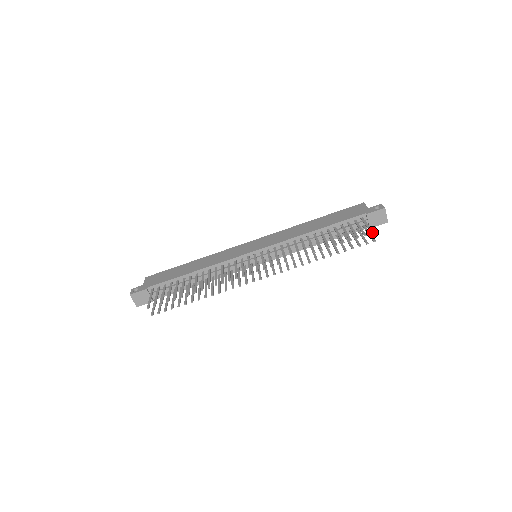
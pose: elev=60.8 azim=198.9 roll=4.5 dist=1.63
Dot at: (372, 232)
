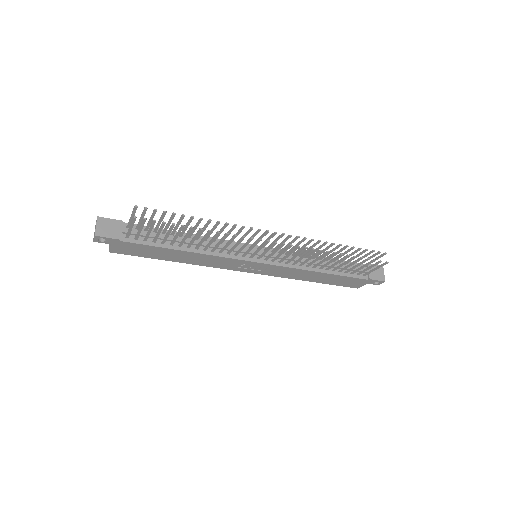
Dot at: (385, 252)
